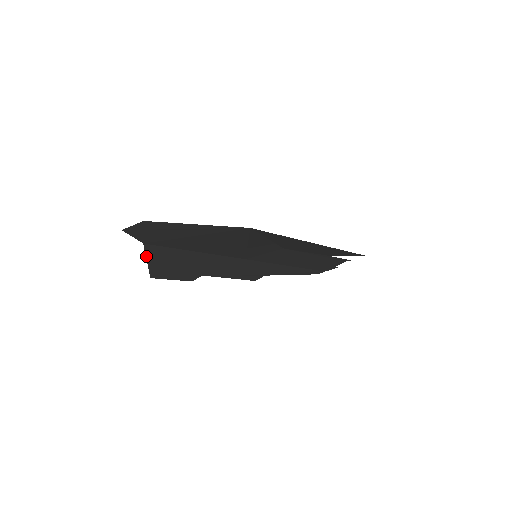
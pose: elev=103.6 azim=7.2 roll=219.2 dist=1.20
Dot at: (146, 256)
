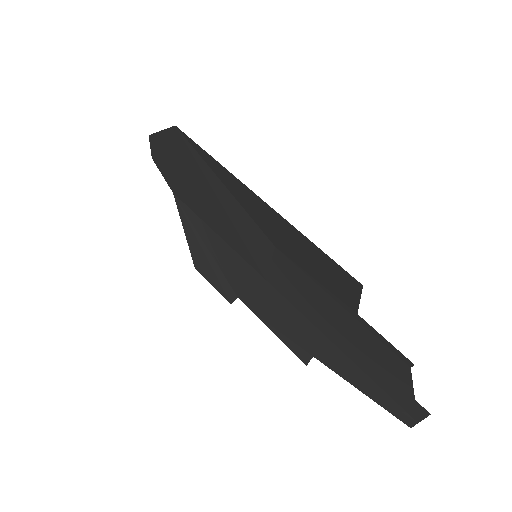
Dot at: (181, 218)
